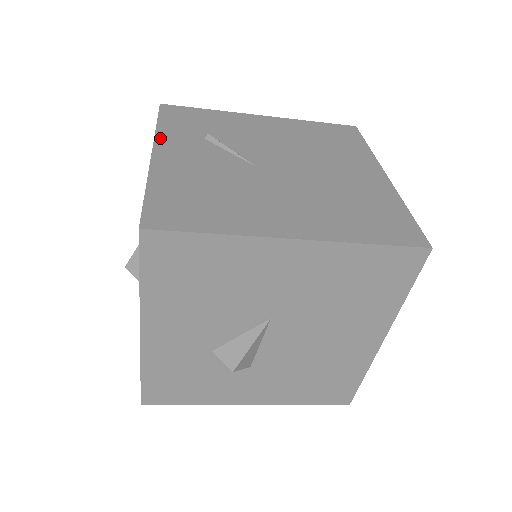
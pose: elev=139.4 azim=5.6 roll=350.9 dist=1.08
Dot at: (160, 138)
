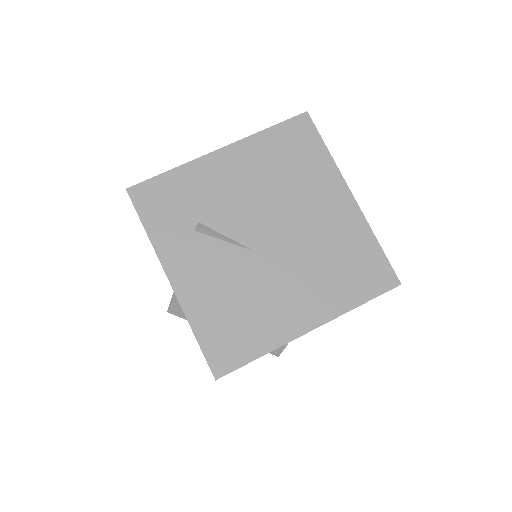
Dot at: (162, 254)
